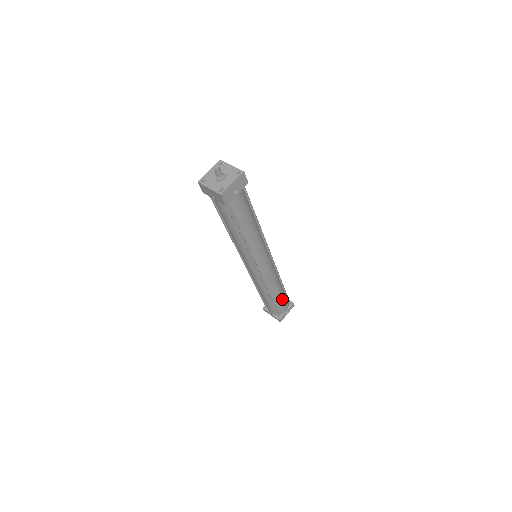
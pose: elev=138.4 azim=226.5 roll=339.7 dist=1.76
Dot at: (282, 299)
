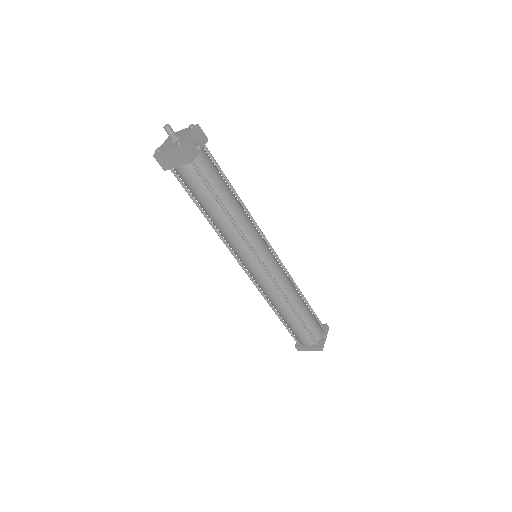
Dot at: (310, 316)
